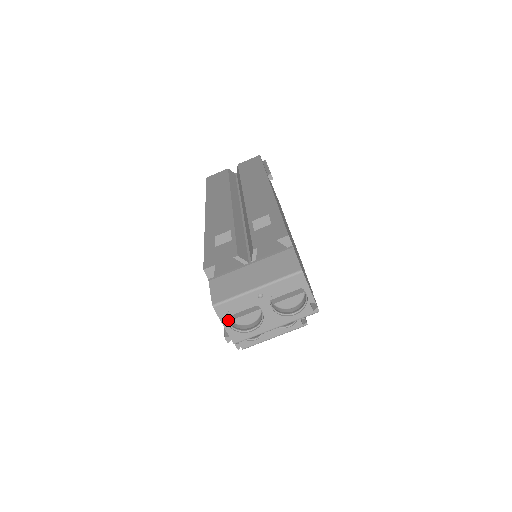
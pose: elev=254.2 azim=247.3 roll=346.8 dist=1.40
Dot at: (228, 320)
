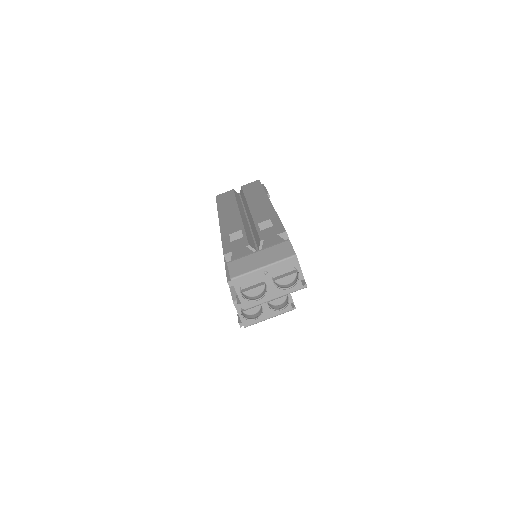
Dot at: (241, 292)
